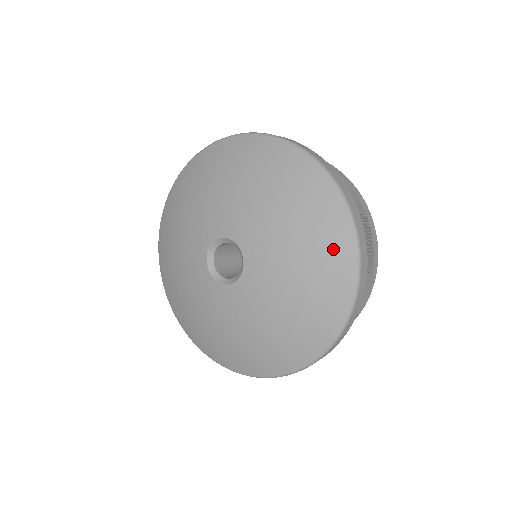
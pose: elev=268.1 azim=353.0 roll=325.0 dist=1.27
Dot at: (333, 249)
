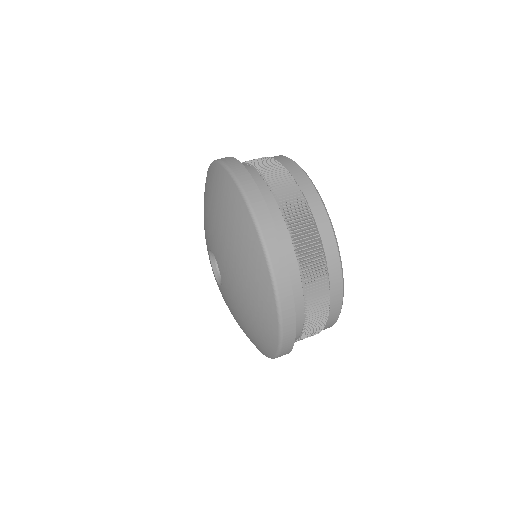
Dot at: (256, 275)
